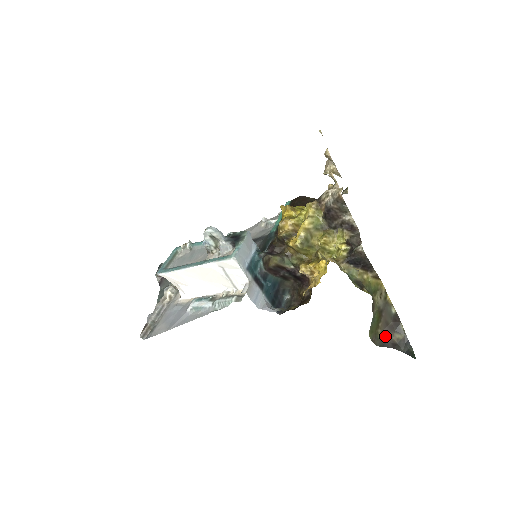
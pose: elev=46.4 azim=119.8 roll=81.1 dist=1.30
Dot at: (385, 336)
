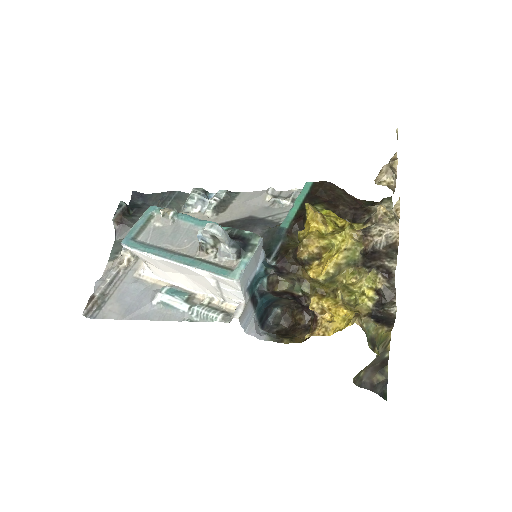
Dot at: (367, 375)
